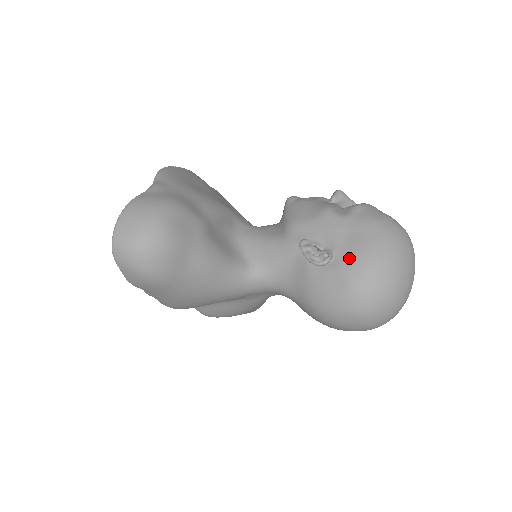
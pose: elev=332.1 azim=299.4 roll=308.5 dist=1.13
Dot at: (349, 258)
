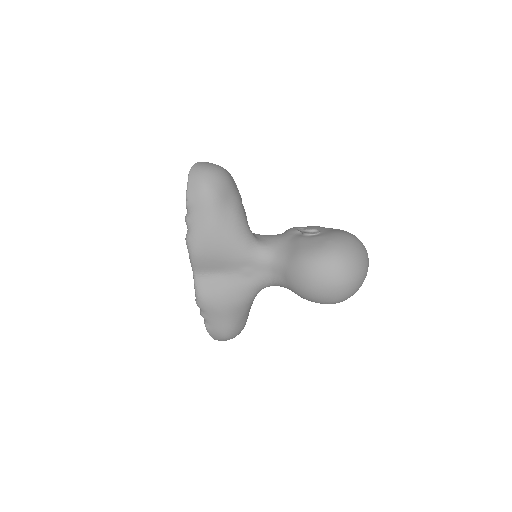
Dot at: (330, 233)
